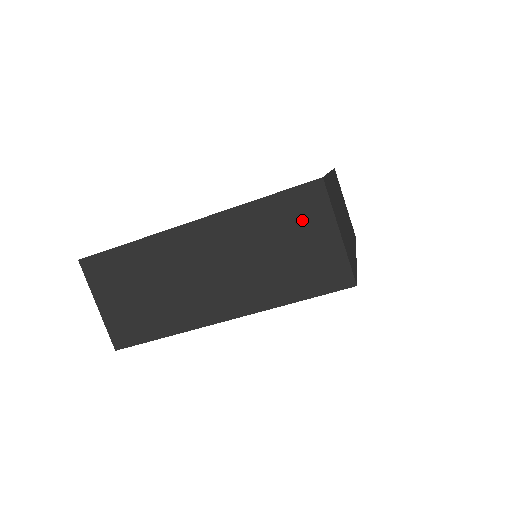
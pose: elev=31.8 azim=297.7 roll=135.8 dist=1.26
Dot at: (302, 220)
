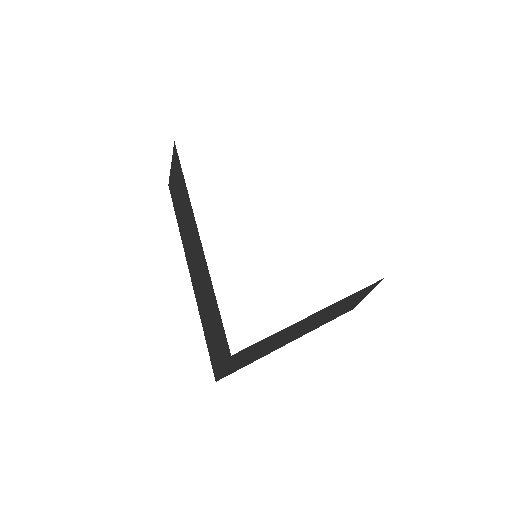
Dot at: (360, 295)
